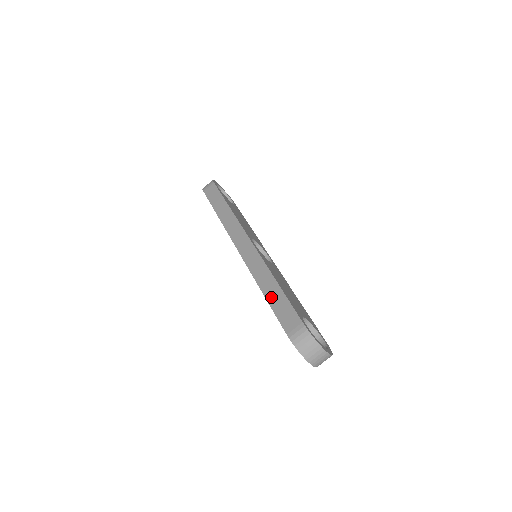
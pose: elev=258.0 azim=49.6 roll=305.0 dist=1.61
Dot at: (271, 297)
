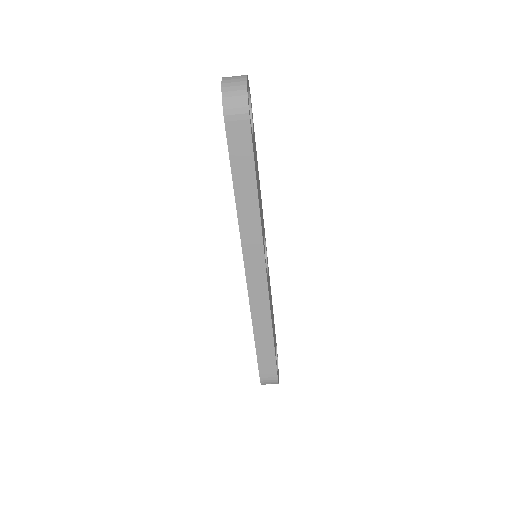
Dot at: (261, 344)
